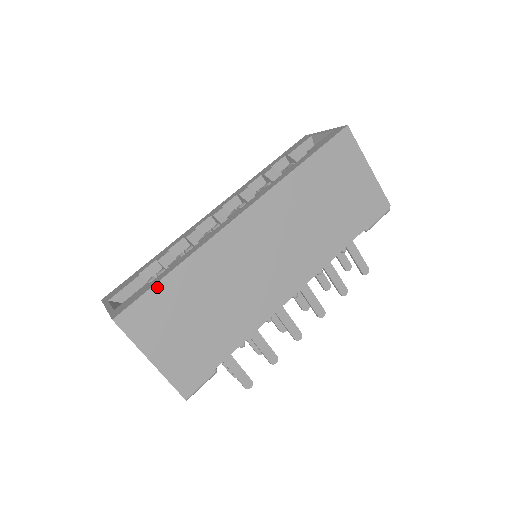
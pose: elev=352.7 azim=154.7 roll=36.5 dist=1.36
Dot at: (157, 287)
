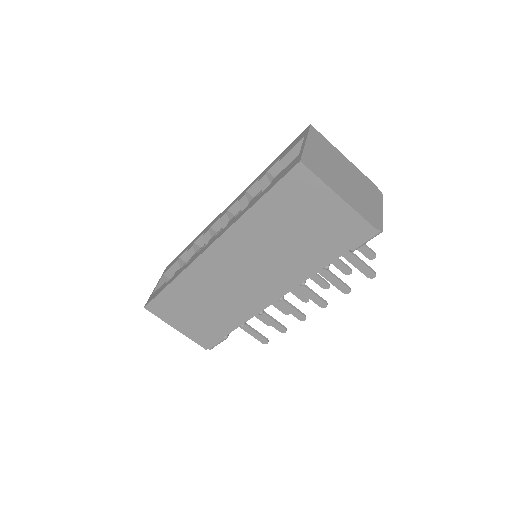
Dot at: (163, 293)
